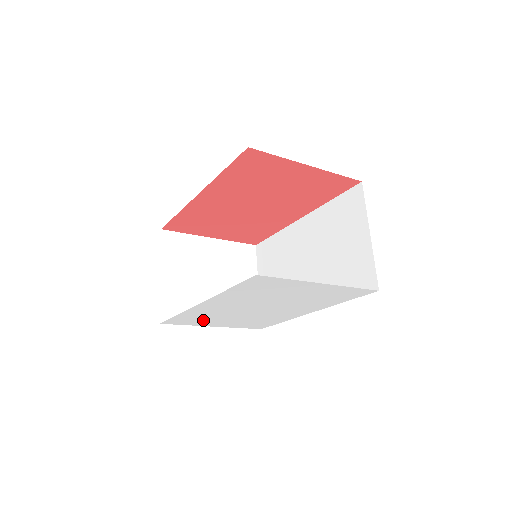
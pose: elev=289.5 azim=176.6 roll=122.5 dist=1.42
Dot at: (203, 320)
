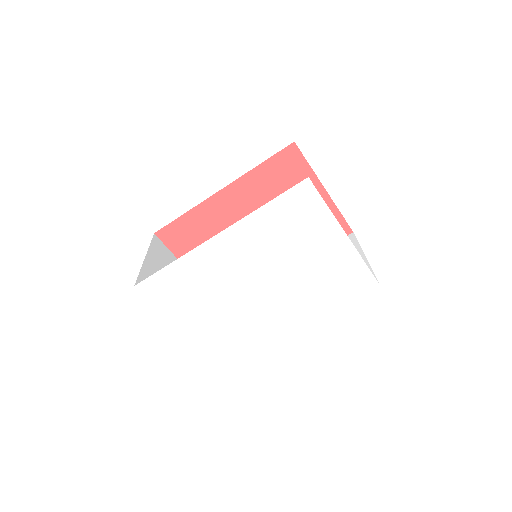
Dot at: (184, 298)
